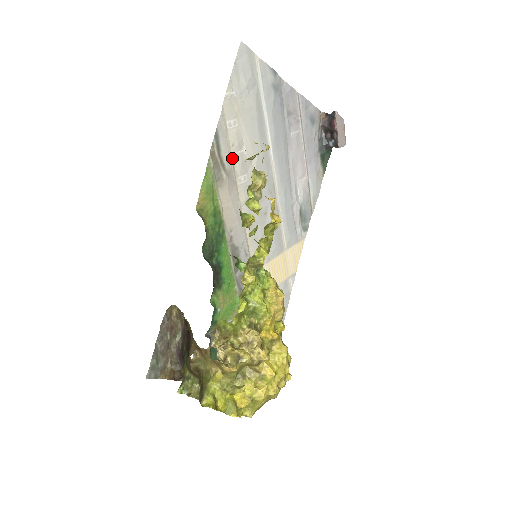
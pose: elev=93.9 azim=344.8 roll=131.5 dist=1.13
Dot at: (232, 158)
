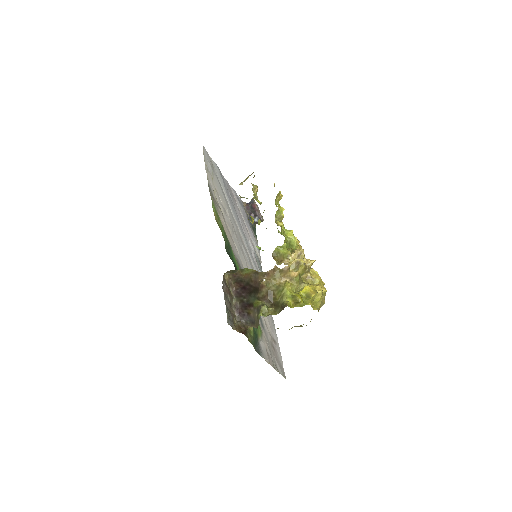
Dot at: (218, 203)
